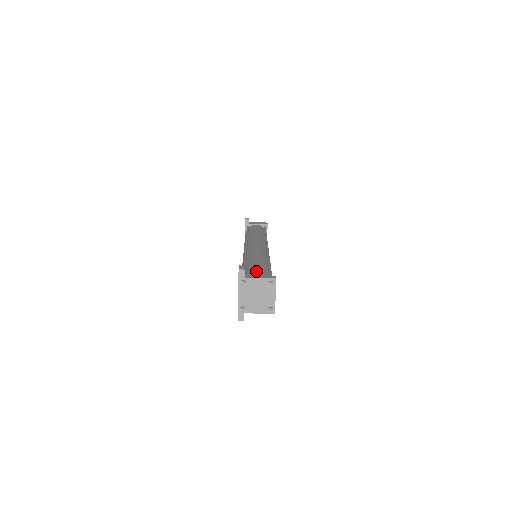
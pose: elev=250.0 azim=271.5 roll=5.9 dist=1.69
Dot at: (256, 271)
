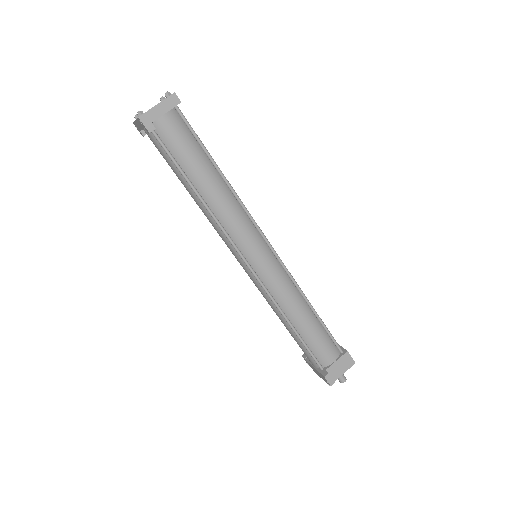
Dot at: occluded
